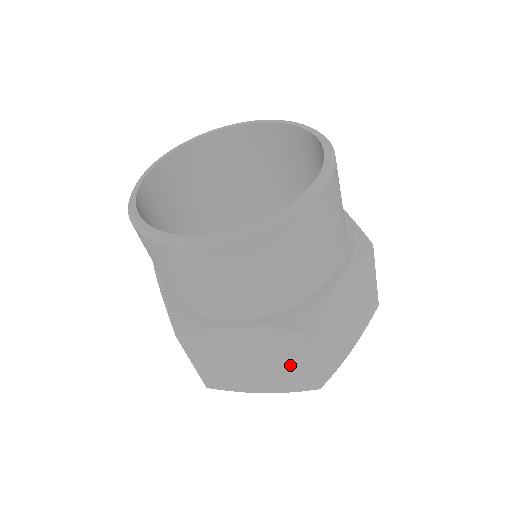
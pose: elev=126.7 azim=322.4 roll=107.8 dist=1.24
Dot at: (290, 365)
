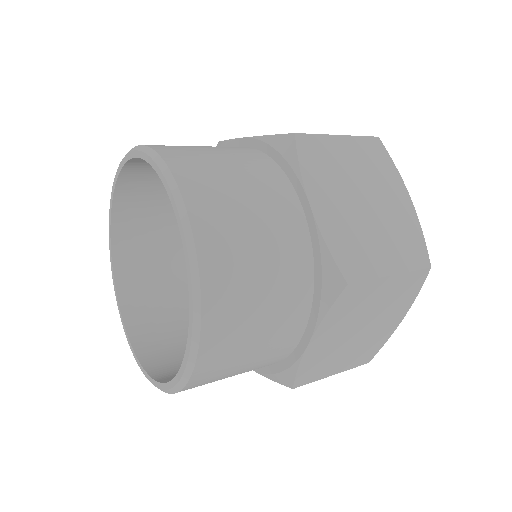
Dot at: (383, 296)
